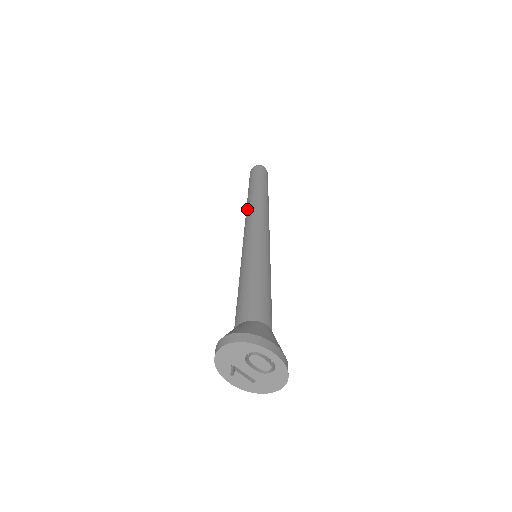
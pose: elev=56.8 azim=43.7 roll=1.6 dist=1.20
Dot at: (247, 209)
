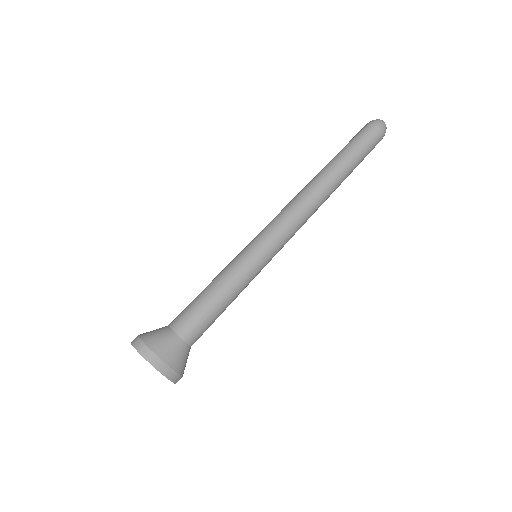
Dot at: (300, 191)
